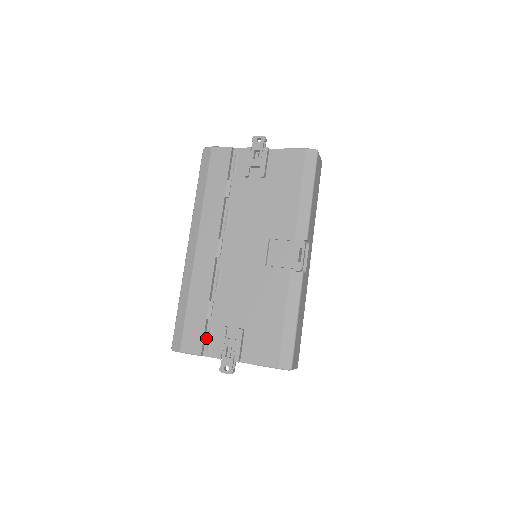
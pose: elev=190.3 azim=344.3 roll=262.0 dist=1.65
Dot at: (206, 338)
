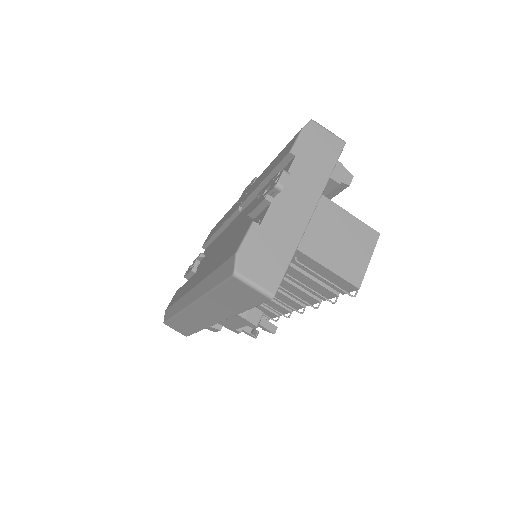
Dot at: occluded
